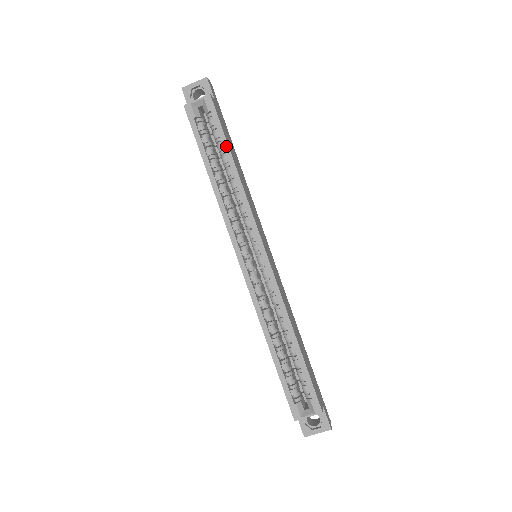
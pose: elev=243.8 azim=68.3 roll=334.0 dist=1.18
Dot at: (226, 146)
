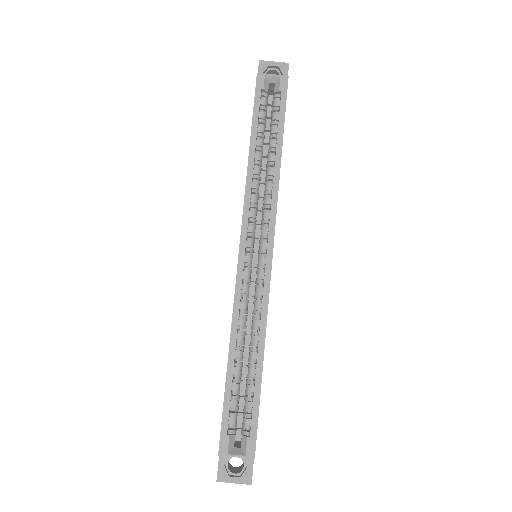
Dot at: (281, 131)
